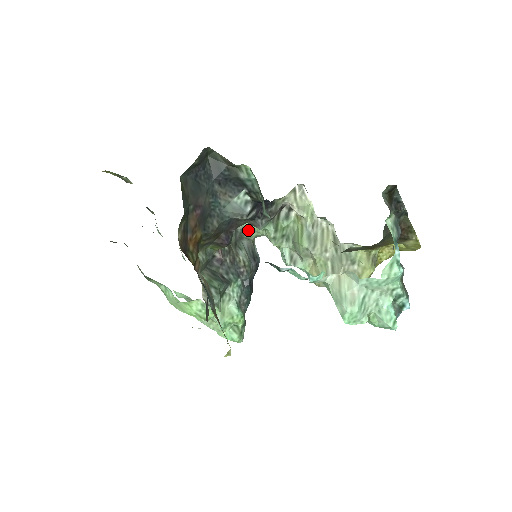
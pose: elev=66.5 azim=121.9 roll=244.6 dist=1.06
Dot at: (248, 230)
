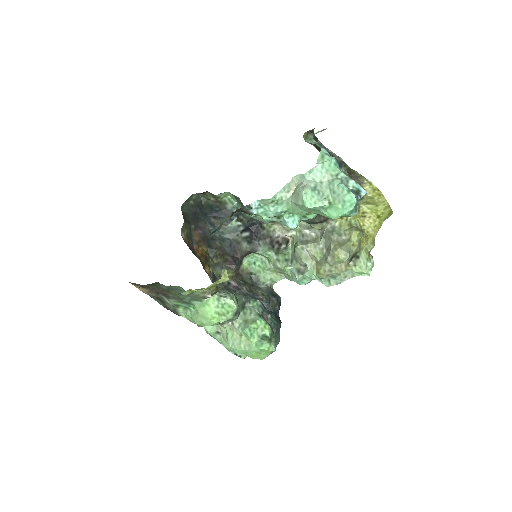
Dot at: (260, 273)
